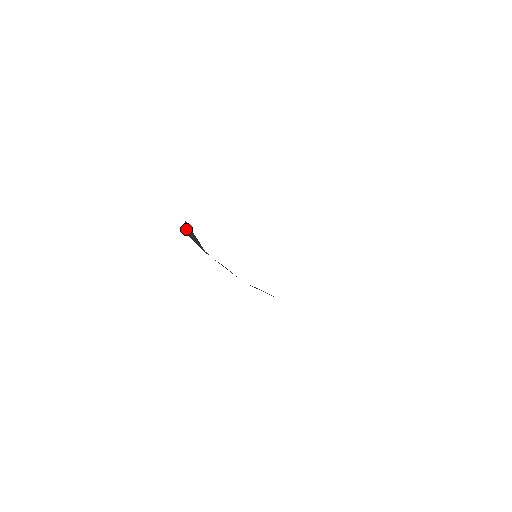
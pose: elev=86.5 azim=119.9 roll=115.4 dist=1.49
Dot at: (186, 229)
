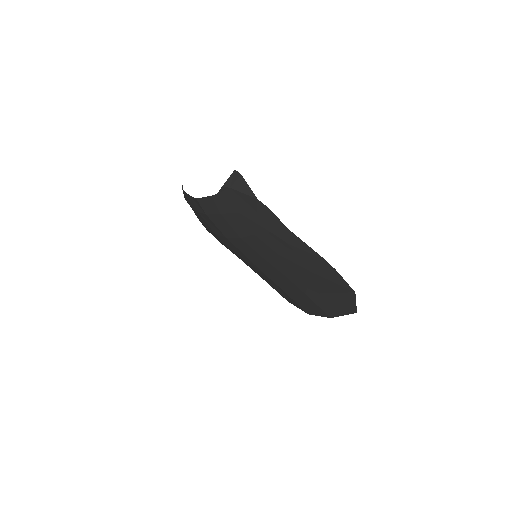
Dot at: (231, 180)
